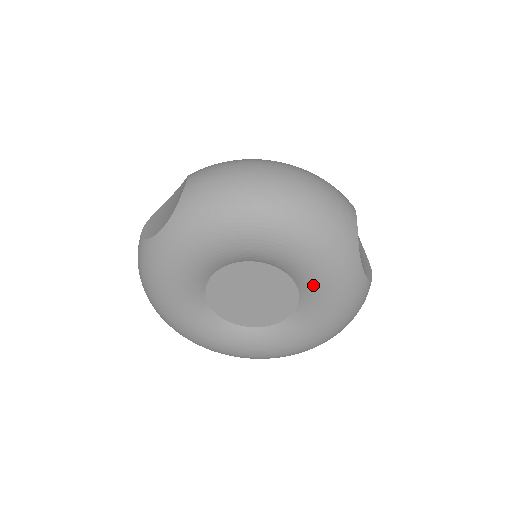
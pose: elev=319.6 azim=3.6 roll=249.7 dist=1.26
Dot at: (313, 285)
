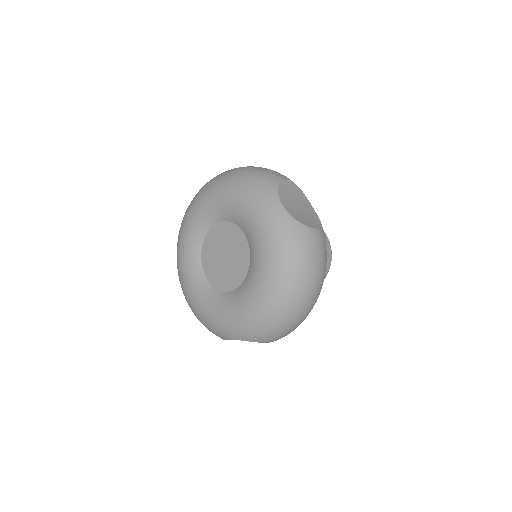
Dot at: (248, 225)
